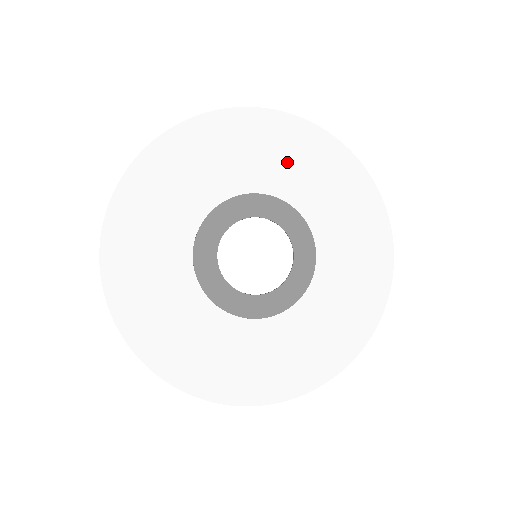
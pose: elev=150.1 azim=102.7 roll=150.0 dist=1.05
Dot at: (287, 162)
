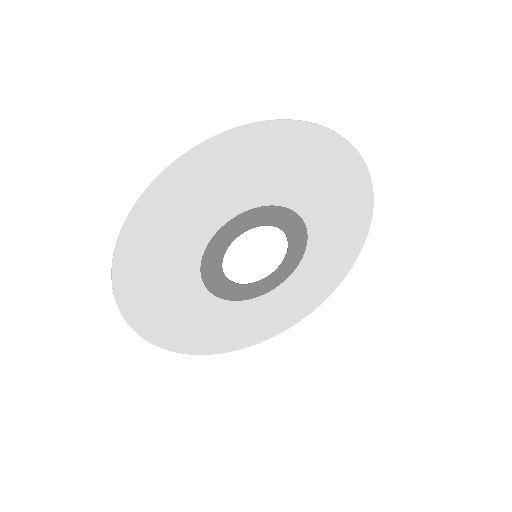
Dot at: (286, 171)
